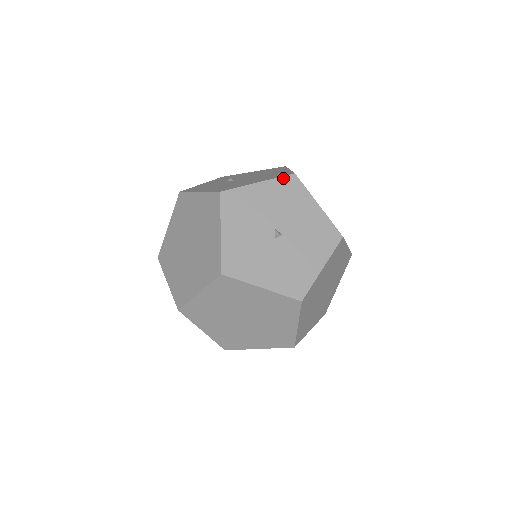
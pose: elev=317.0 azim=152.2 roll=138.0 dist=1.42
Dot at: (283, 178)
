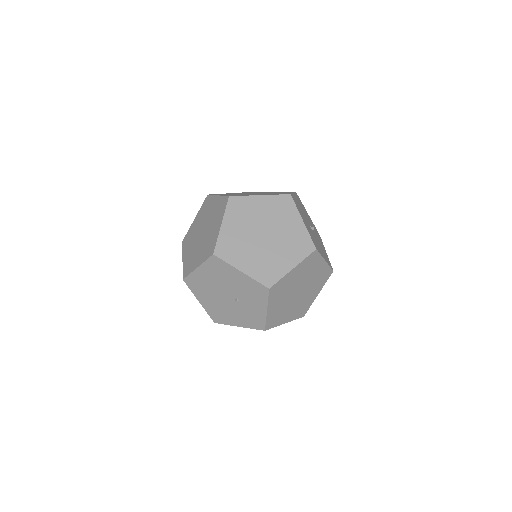
Dot at: occluded
